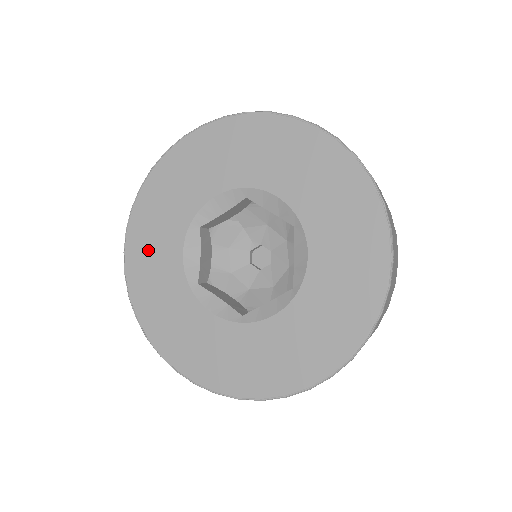
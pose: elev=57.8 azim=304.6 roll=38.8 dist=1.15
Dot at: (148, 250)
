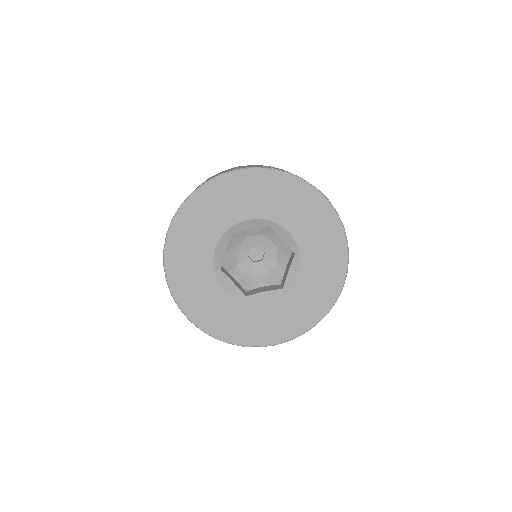
Dot at: (203, 306)
